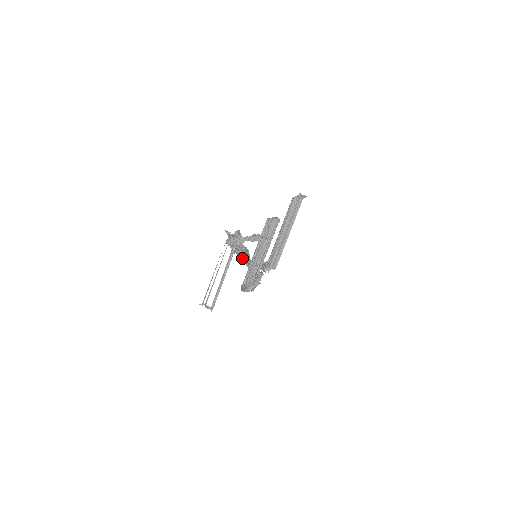
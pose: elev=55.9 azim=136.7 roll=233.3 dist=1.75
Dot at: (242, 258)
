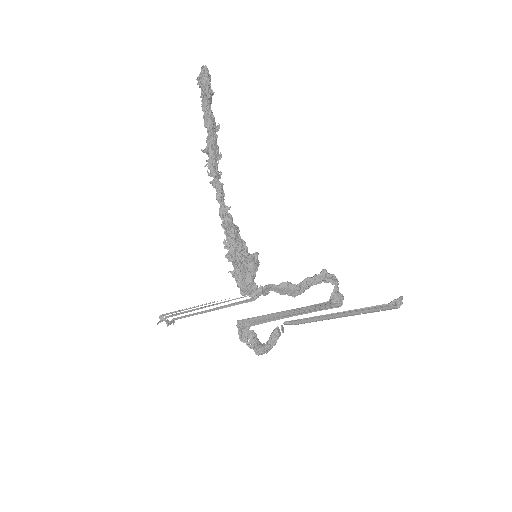
Dot at: occluded
